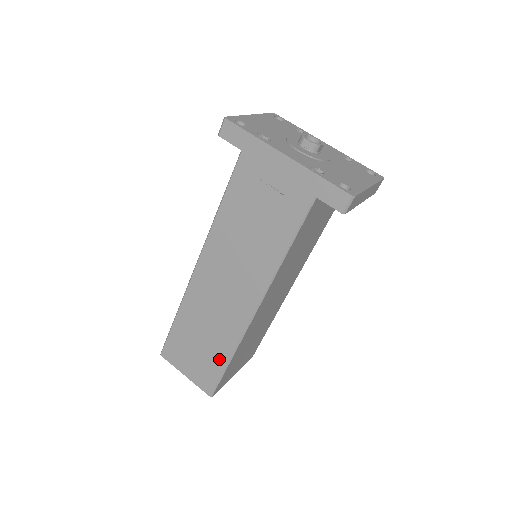
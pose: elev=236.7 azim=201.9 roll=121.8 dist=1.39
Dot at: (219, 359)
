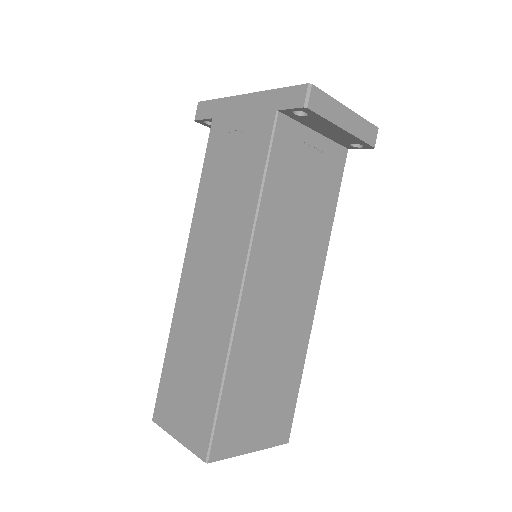
Dot at: (211, 386)
